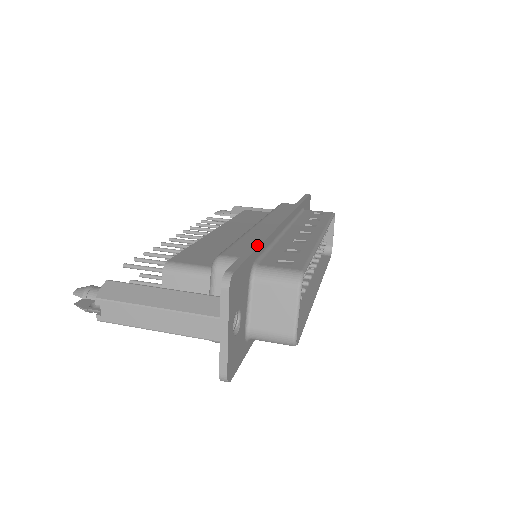
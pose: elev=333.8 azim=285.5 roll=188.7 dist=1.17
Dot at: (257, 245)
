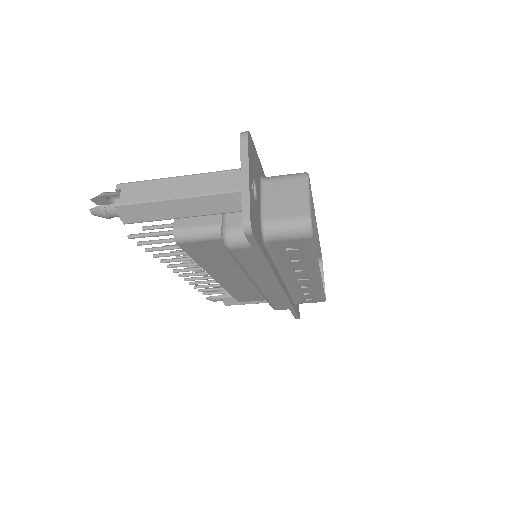
Dot at: occluded
